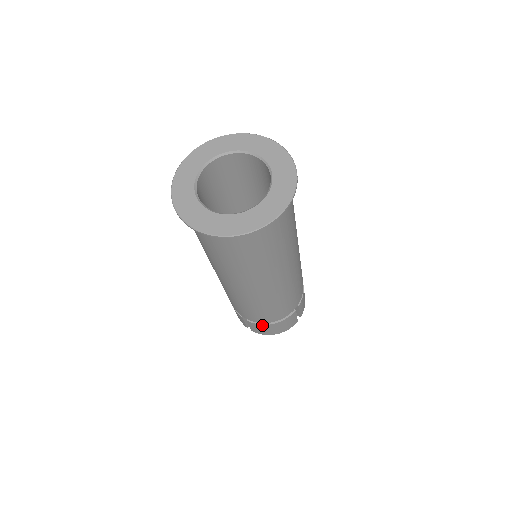
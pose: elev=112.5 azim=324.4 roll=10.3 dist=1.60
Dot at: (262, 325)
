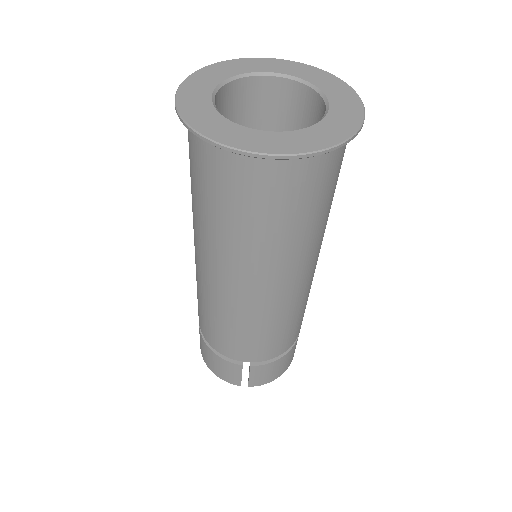
Dot at: (203, 339)
